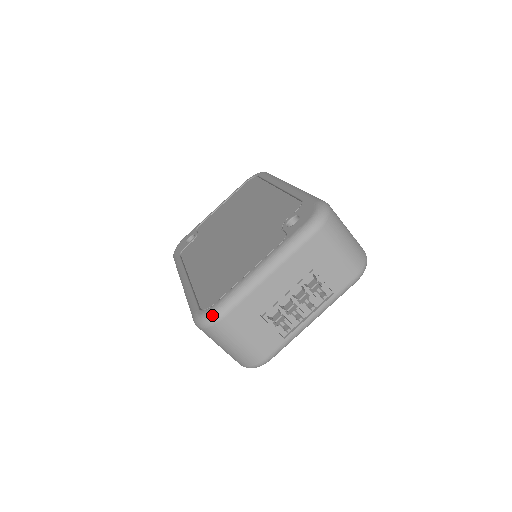
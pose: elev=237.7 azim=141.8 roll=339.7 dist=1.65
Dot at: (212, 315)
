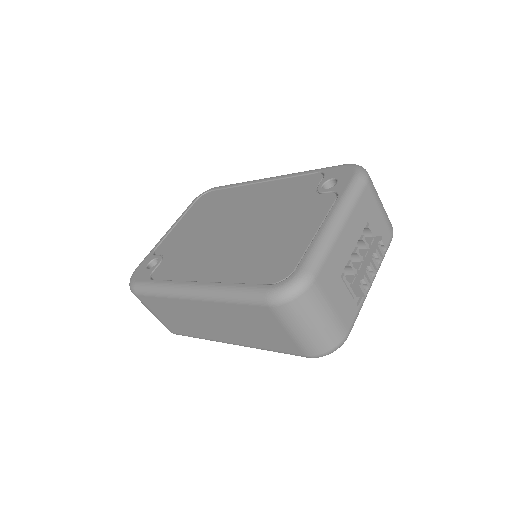
Dot at: (302, 279)
